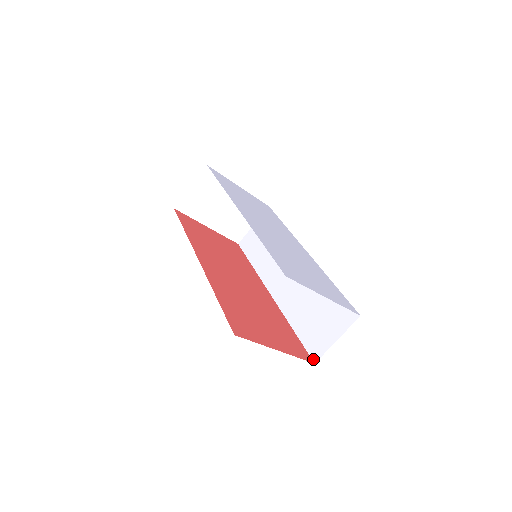
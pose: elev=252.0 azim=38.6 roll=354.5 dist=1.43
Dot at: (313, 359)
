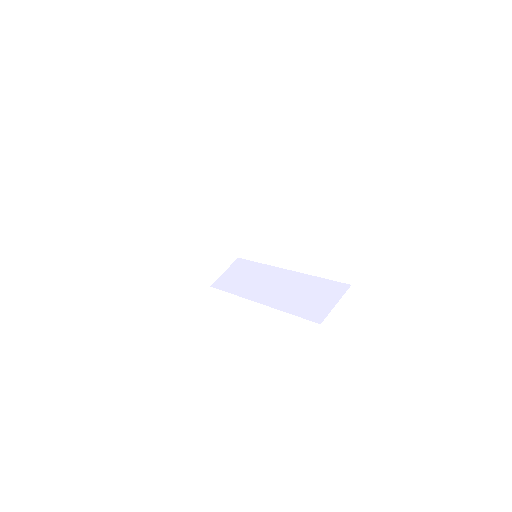
Dot at: (318, 322)
